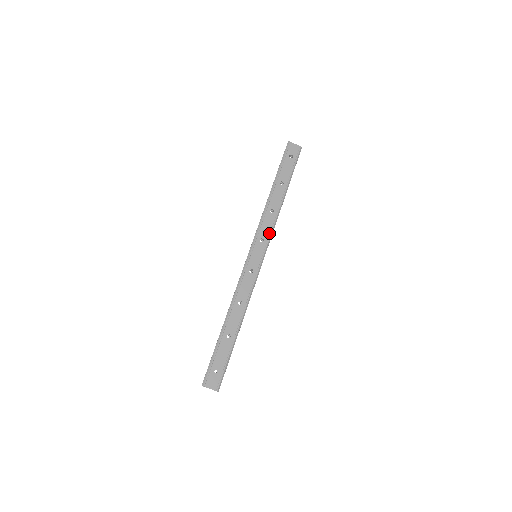
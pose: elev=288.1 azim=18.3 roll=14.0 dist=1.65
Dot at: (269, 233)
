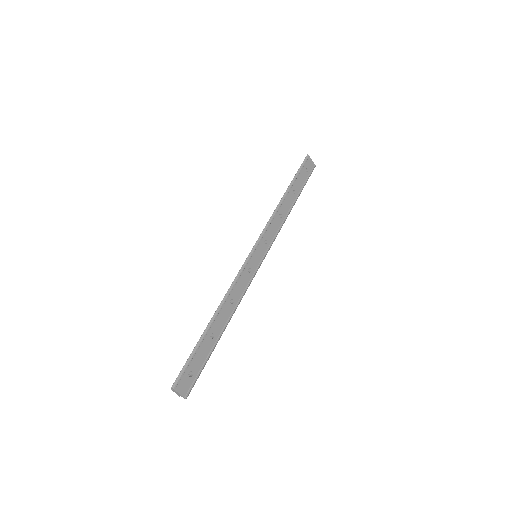
Dot at: (273, 237)
